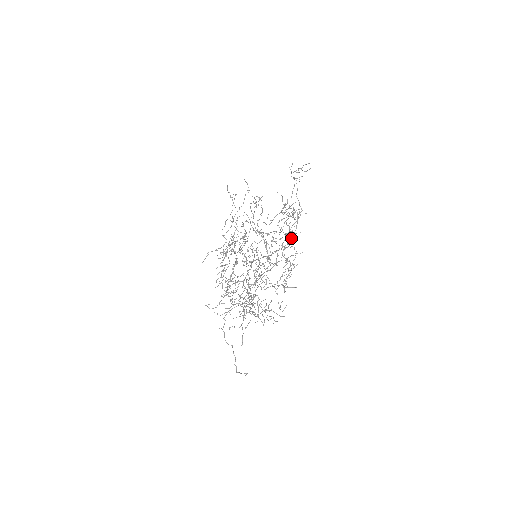
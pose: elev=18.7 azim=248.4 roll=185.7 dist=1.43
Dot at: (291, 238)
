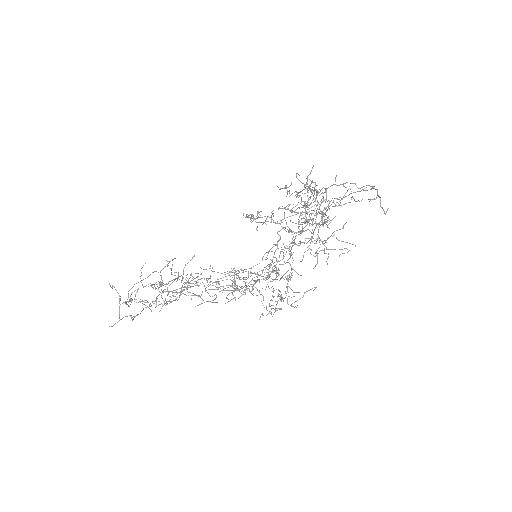
Dot at: (310, 239)
